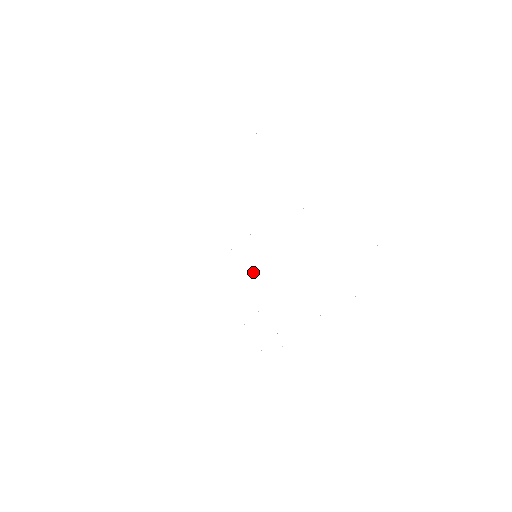
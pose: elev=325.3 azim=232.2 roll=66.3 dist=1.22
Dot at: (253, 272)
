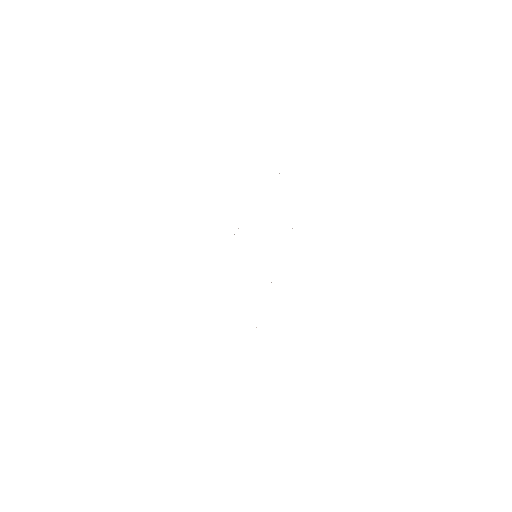
Dot at: occluded
